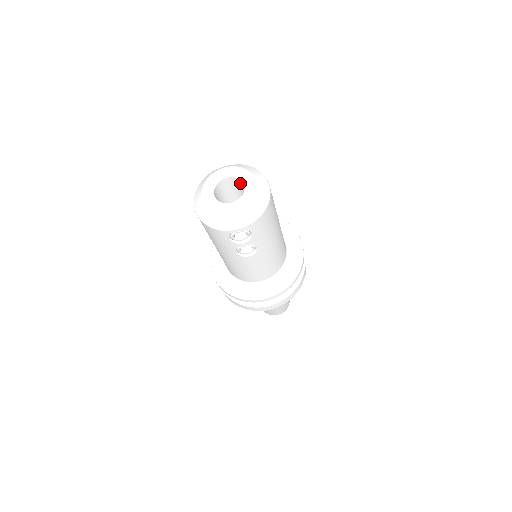
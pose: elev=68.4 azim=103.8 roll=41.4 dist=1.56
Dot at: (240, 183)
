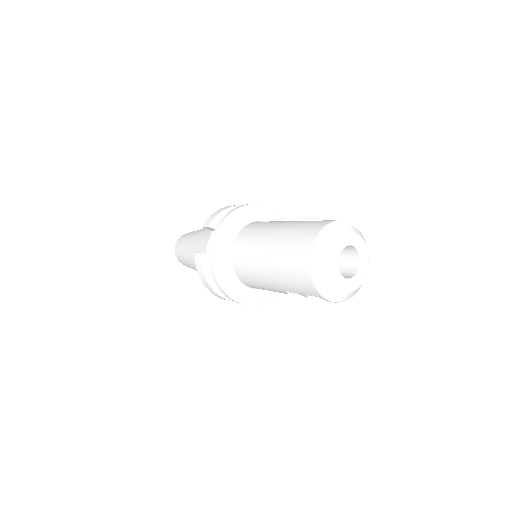
Dot at: (354, 254)
